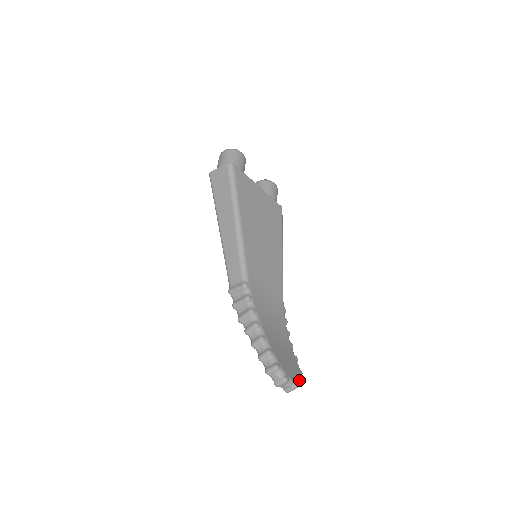
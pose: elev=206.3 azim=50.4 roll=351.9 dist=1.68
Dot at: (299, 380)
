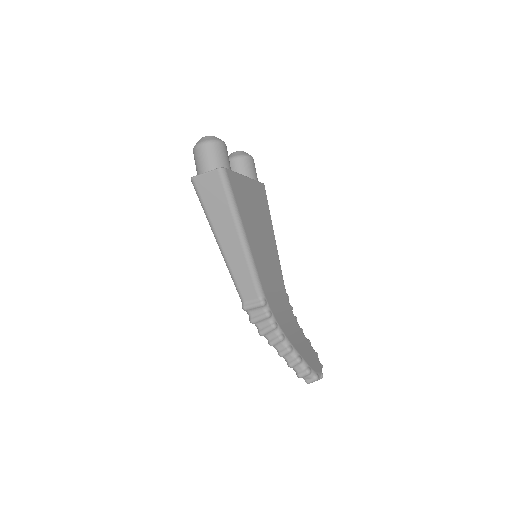
Dot at: (321, 366)
